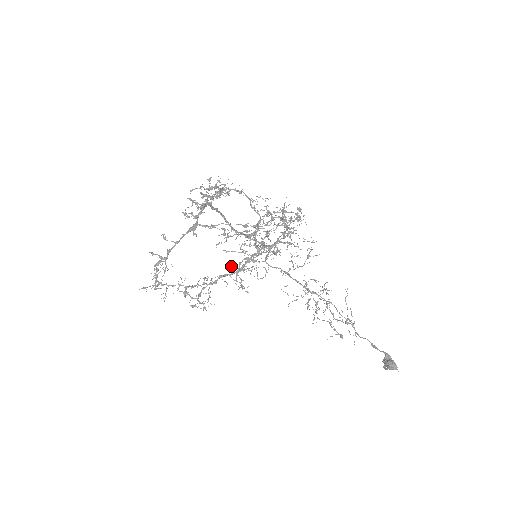
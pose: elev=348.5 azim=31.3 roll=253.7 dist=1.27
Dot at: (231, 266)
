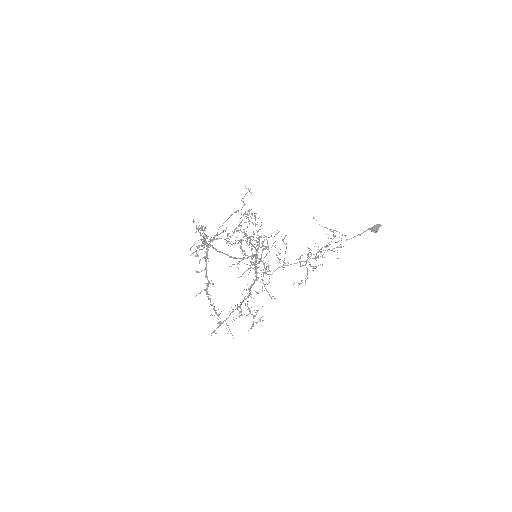
Dot at: occluded
